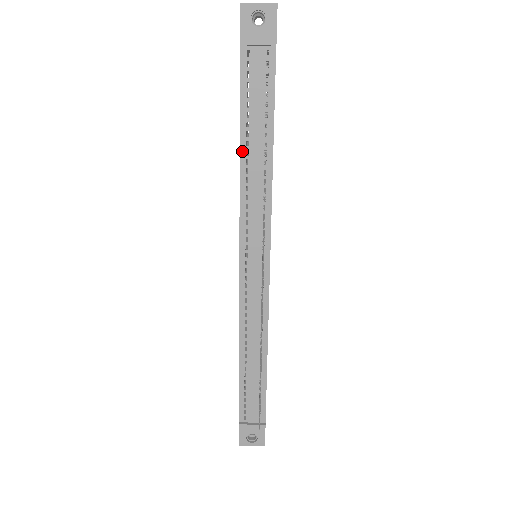
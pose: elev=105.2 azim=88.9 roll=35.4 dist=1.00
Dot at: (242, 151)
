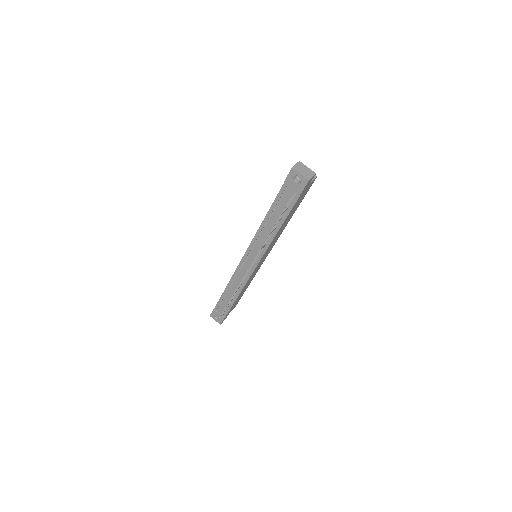
Dot at: (265, 220)
